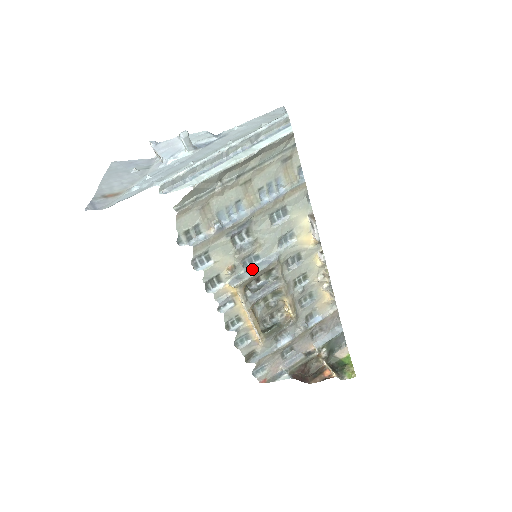
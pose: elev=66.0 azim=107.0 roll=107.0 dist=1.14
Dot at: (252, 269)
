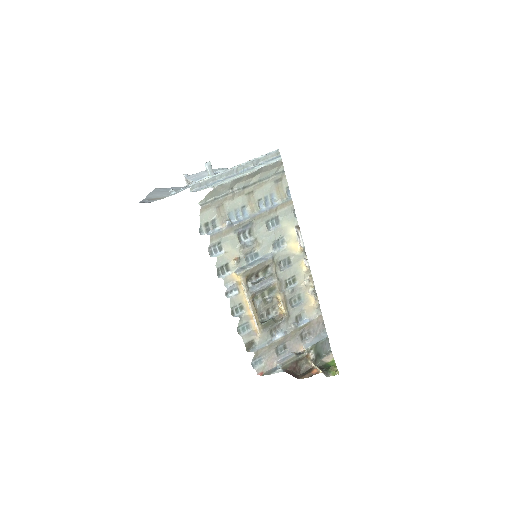
Dot at: (253, 263)
